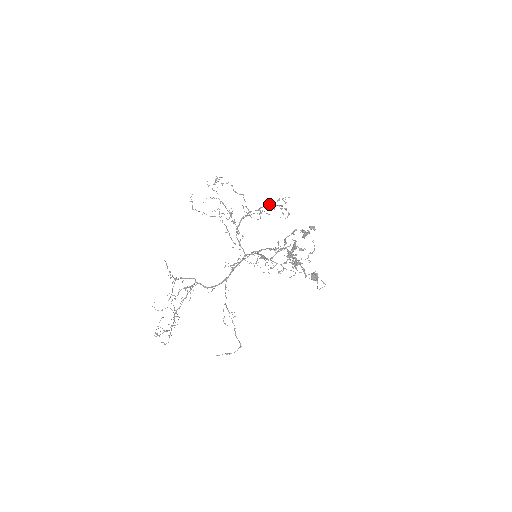
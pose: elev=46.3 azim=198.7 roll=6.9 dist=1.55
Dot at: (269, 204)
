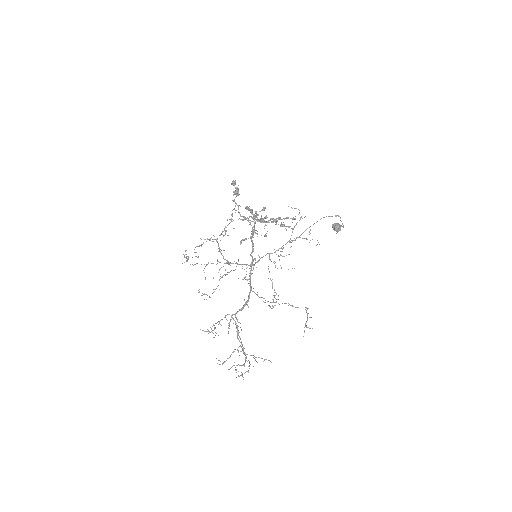
Dot at: occluded
